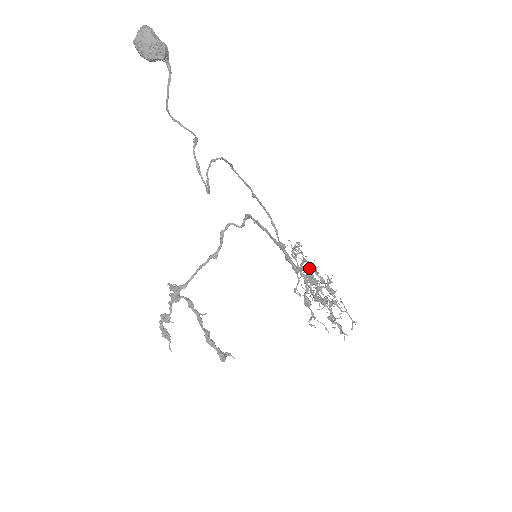
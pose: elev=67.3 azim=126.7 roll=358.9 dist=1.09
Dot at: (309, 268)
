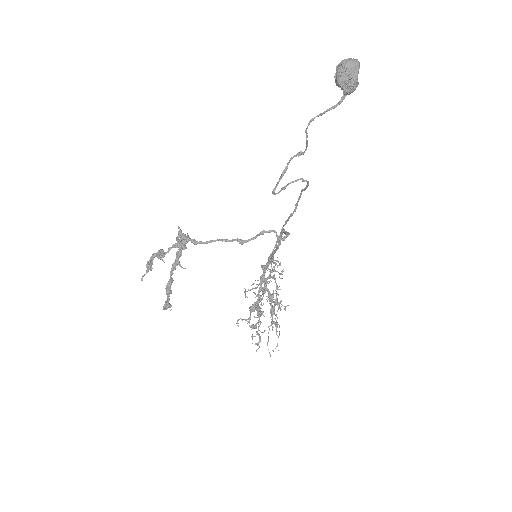
Dot at: occluded
